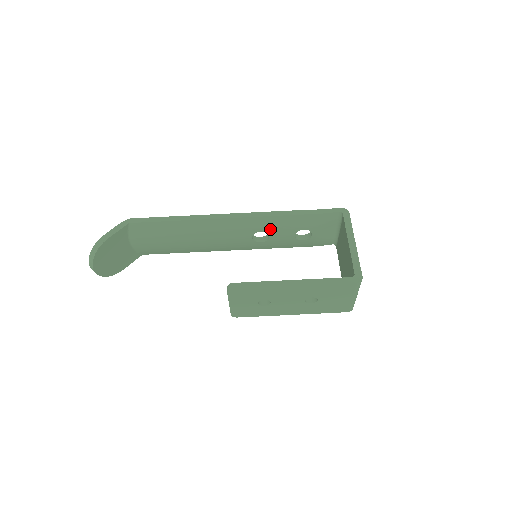
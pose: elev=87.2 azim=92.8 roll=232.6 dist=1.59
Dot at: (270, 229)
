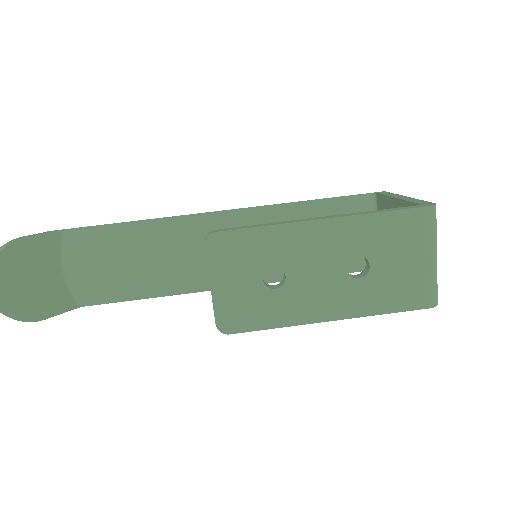
Dot at: occluded
